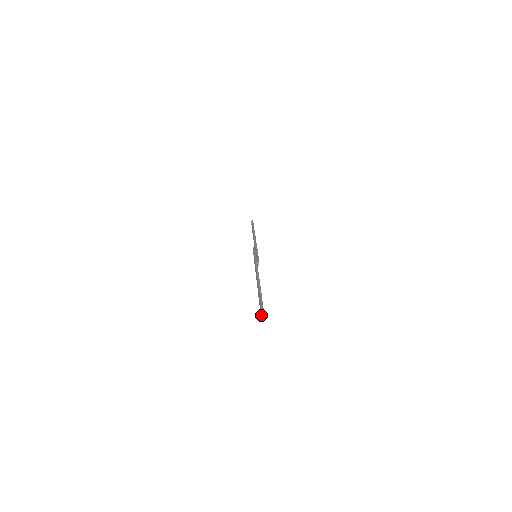
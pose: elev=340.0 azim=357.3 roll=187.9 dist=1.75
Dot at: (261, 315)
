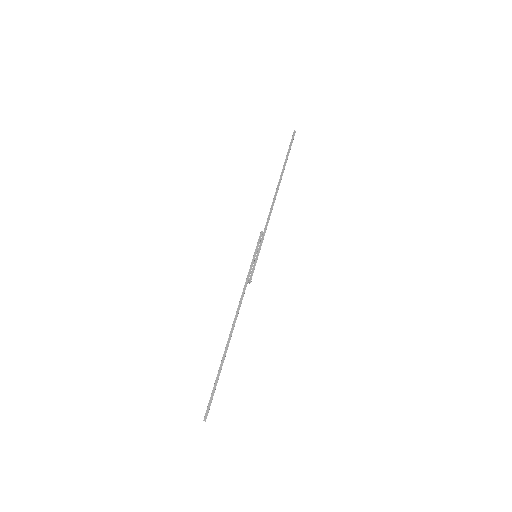
Dot at: (203, 420)
